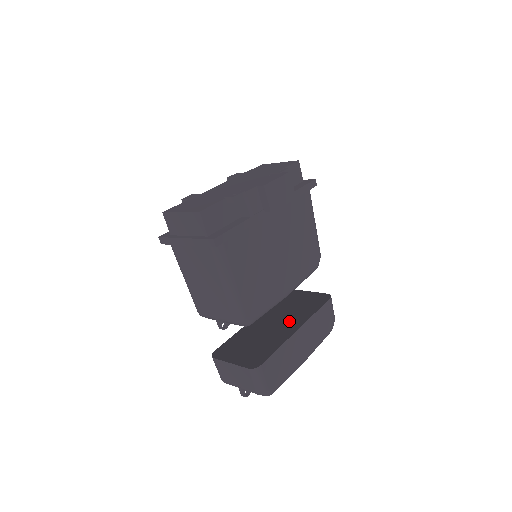
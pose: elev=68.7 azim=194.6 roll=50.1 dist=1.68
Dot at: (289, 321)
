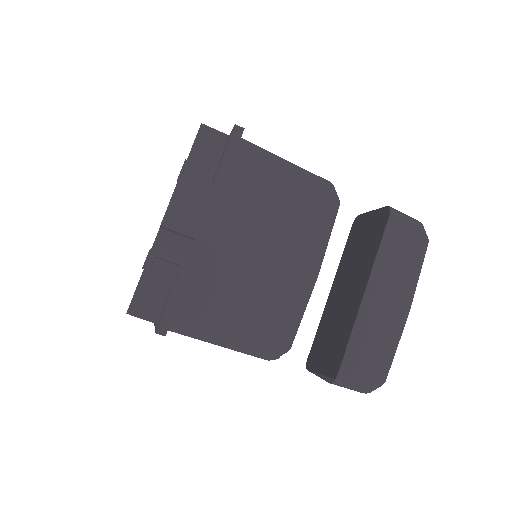
Dot at: occluded
